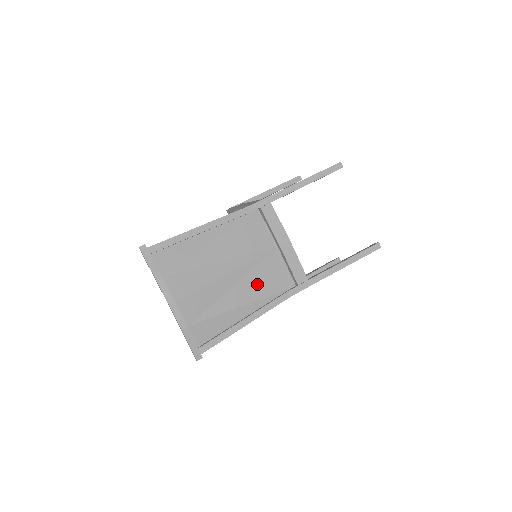
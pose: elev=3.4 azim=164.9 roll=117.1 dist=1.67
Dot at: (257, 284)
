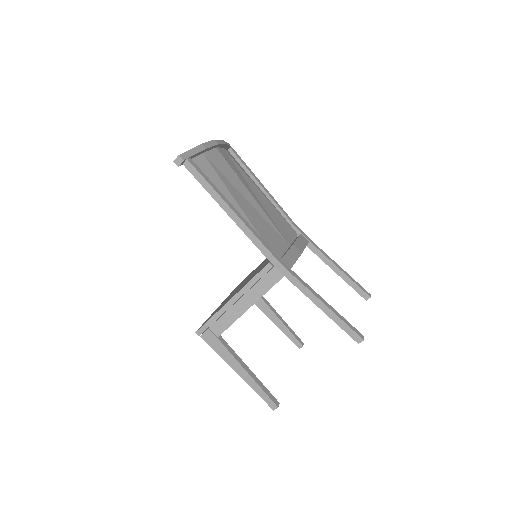
Dot at: (258, 222)
